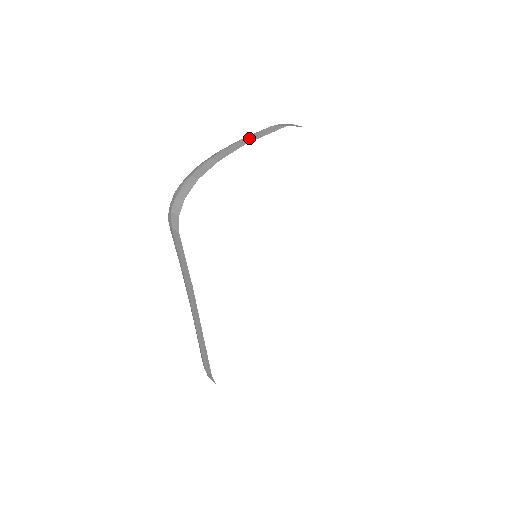
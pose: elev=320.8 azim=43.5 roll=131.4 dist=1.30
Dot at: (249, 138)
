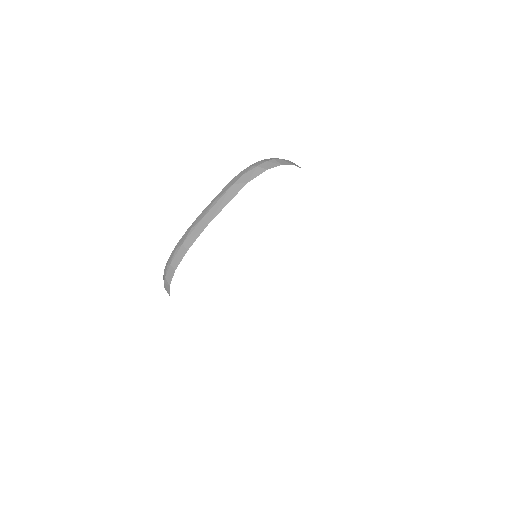
Dot at: (212, 212)
